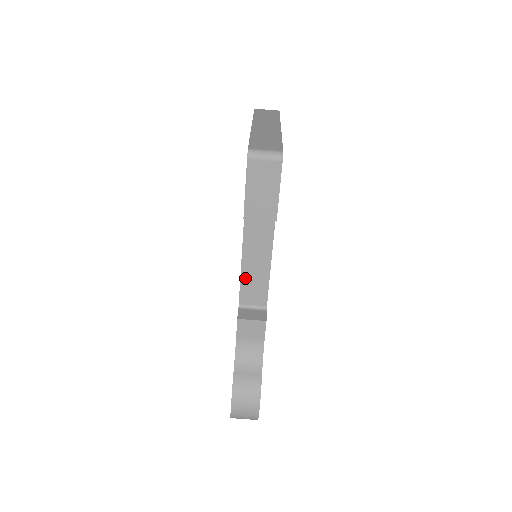
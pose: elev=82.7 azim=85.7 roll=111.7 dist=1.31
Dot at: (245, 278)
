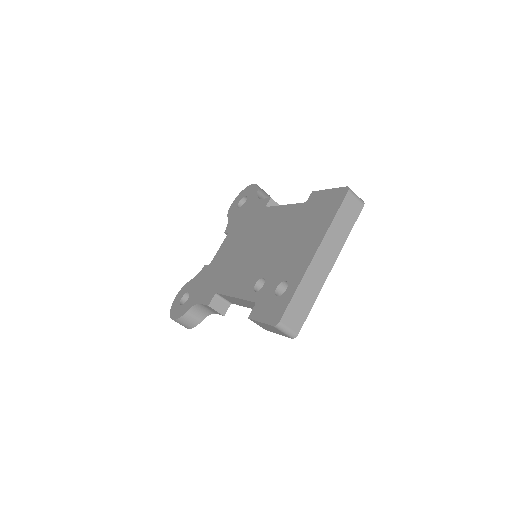
Dot at: (230, 297)
